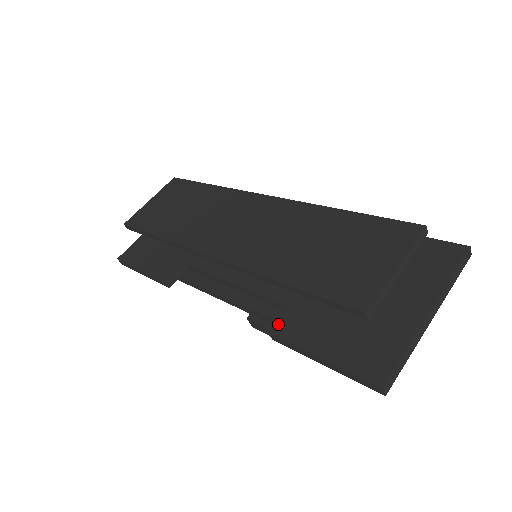
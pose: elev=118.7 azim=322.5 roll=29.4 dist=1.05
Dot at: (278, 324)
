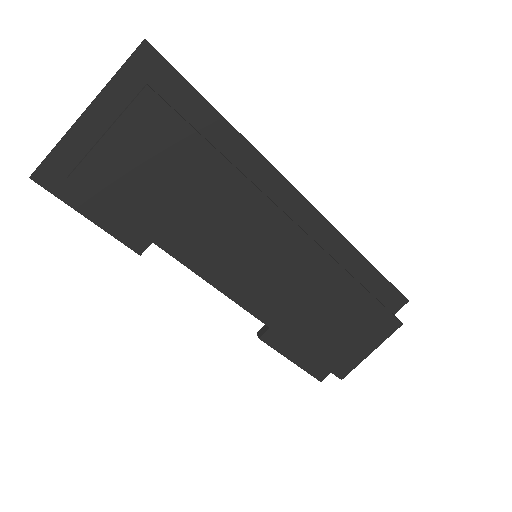
Dot at: (268, 334)
